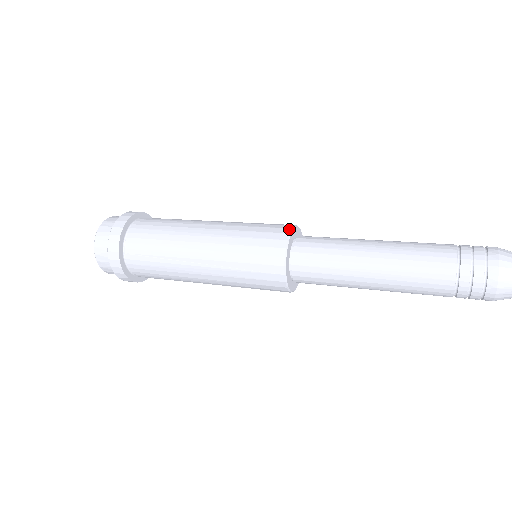
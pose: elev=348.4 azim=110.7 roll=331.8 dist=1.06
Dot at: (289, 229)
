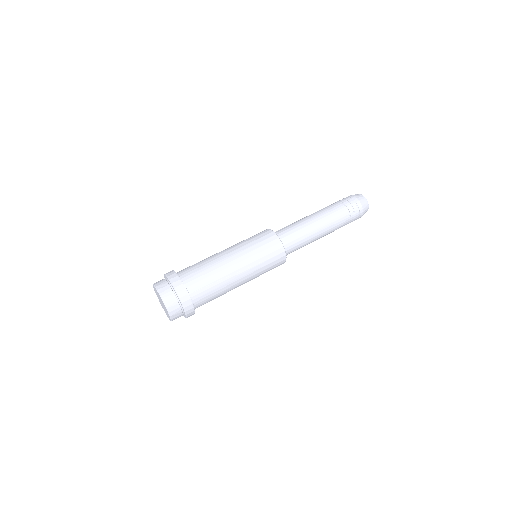
Dot at: (270, 230)
